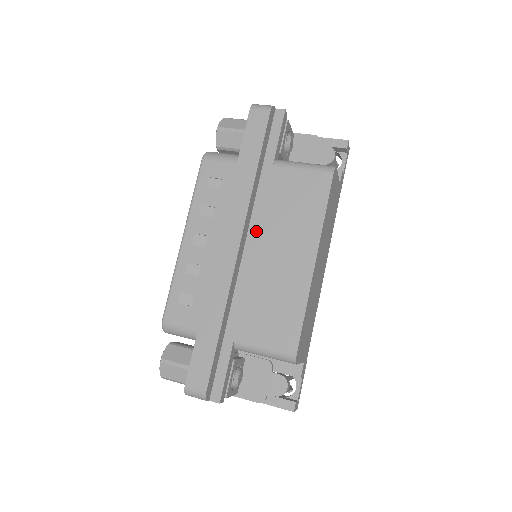
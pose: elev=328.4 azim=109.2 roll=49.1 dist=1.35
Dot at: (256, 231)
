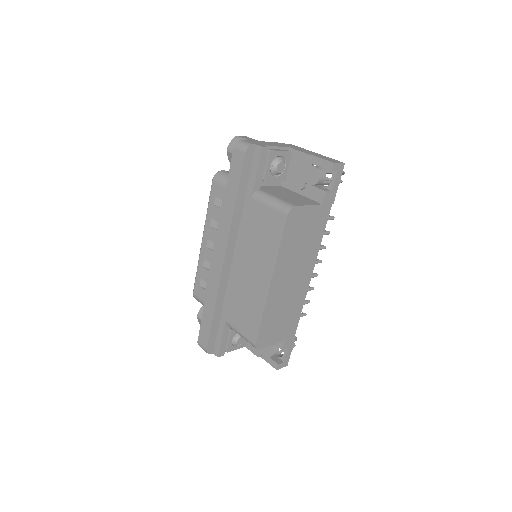
Dot at: (239, 248)
